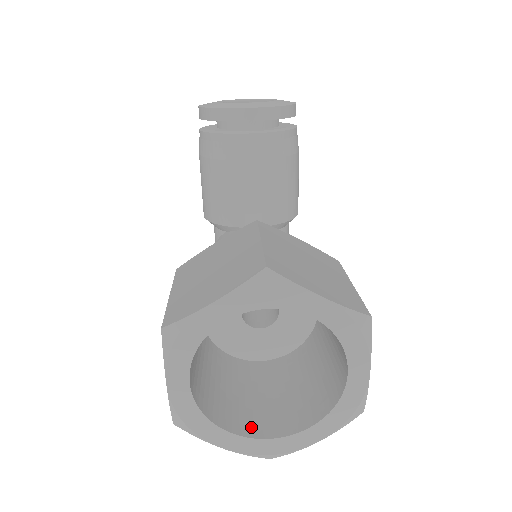
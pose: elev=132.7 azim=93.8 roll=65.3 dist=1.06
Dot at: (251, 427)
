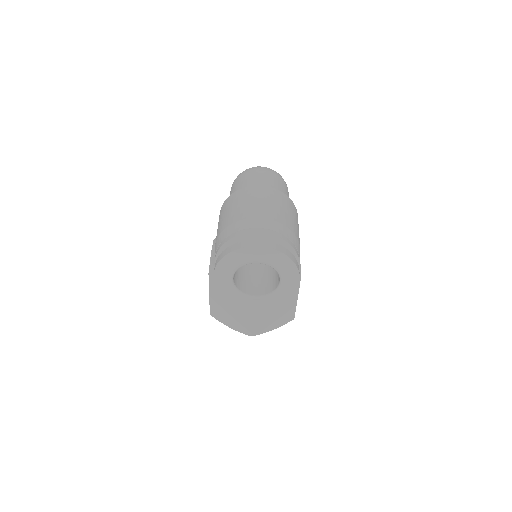
Dot at: occluded
